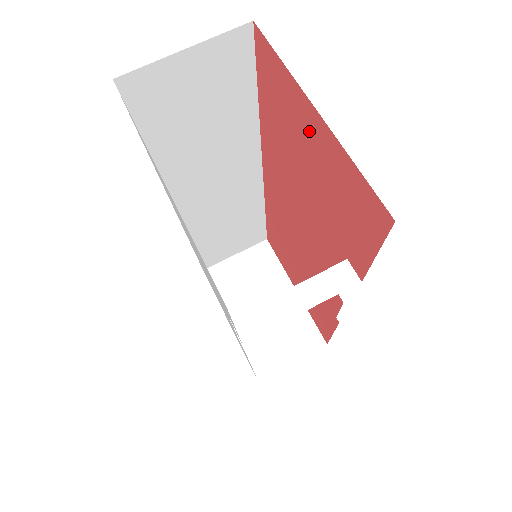
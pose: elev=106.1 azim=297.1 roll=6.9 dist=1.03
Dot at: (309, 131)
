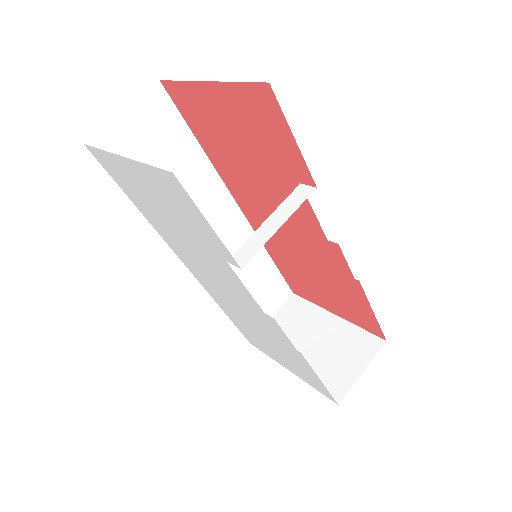
Dot at: (217, 107)
